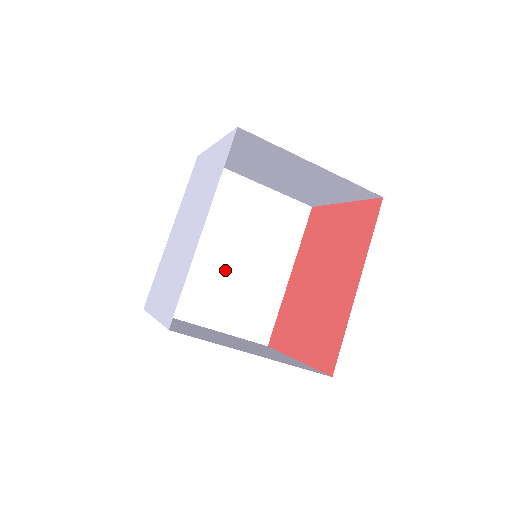
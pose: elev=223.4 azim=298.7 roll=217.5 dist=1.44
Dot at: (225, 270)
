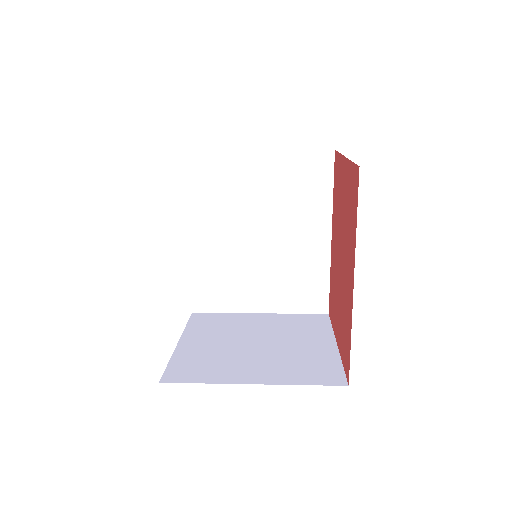
Dot at: (256, 254)
